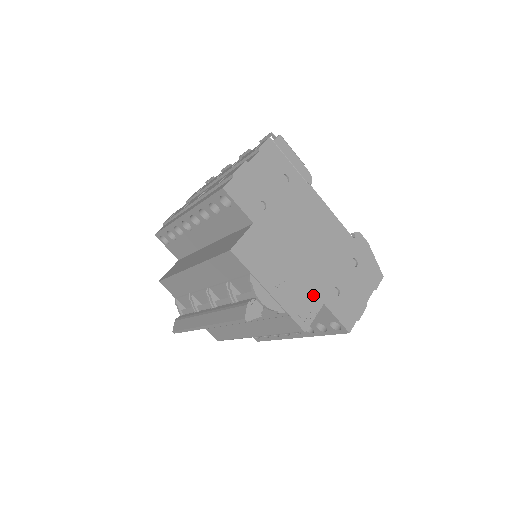
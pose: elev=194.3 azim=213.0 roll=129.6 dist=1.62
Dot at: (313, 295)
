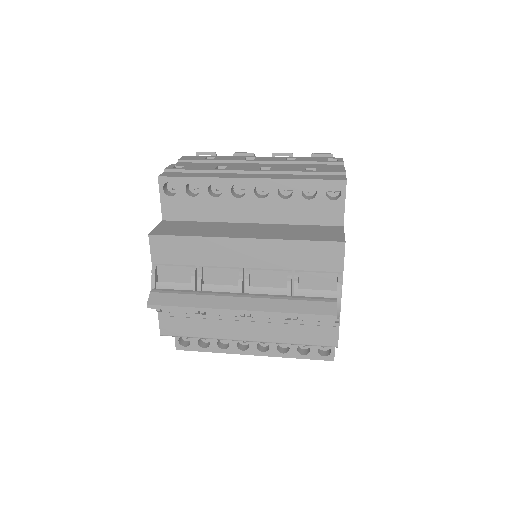
Dot at: occluded
